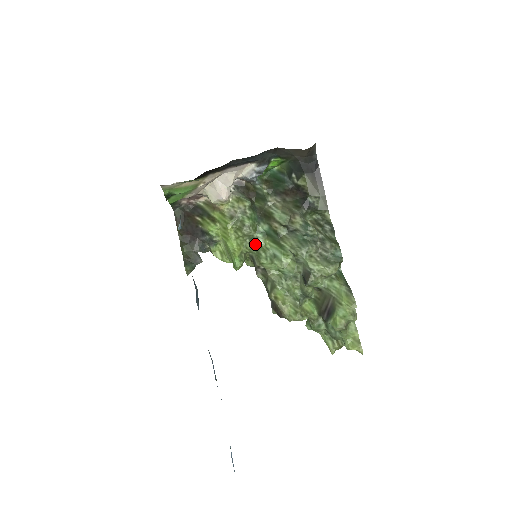
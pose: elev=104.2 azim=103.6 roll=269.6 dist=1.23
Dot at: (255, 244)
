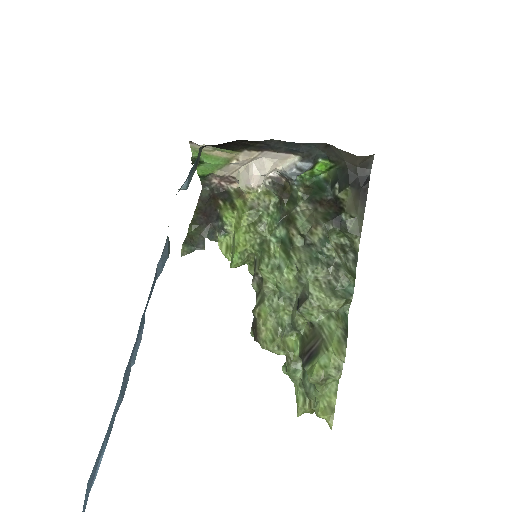
Dot at: (264, 247)
